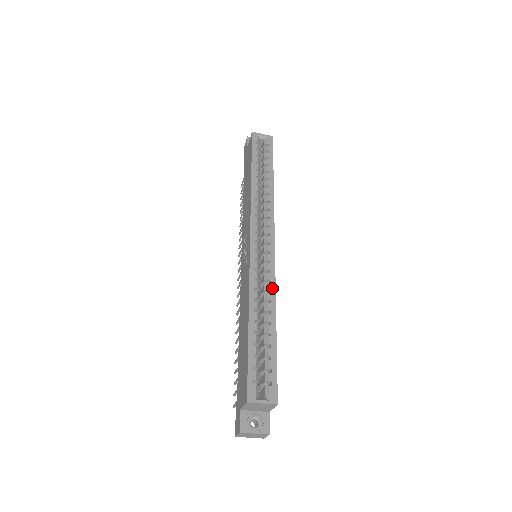
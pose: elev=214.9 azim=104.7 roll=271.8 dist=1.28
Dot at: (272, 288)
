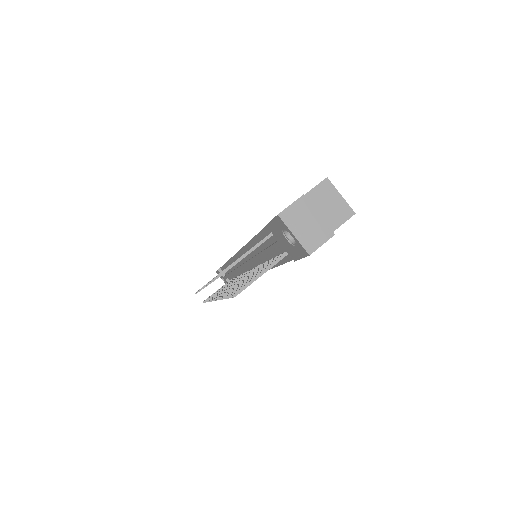
Dot at: occluded
